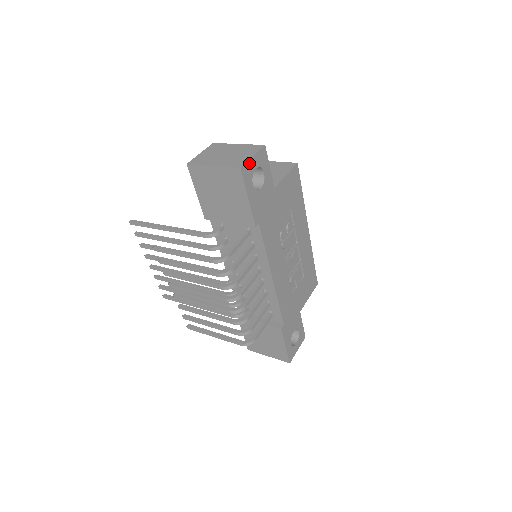
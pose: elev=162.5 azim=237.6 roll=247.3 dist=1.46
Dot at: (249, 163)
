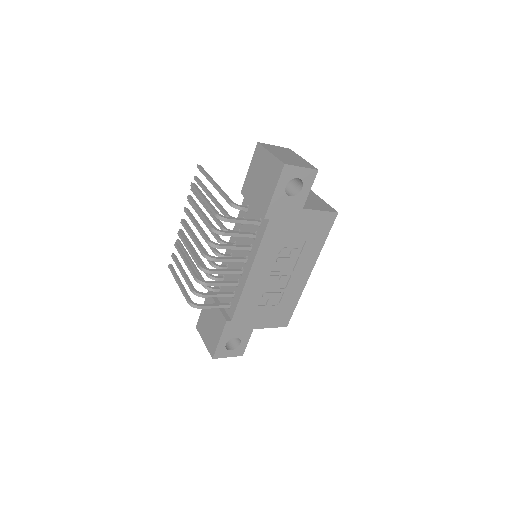
Dot at: (295, 168)
